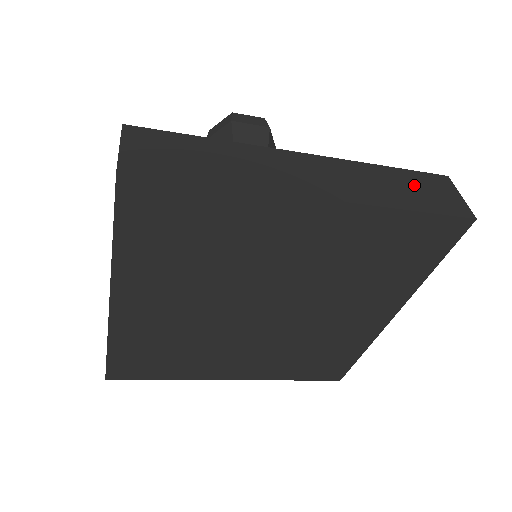
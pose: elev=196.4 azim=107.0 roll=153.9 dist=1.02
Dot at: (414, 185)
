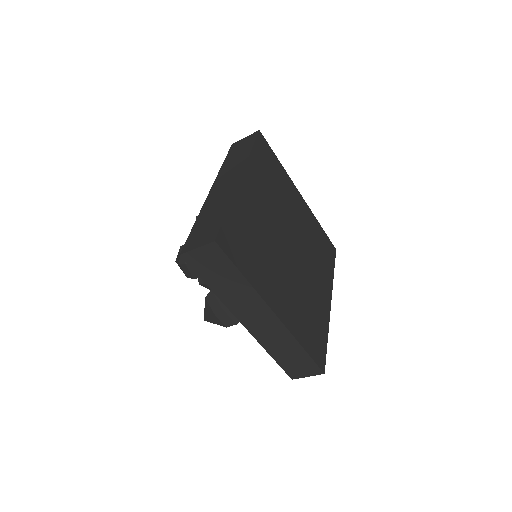
Dot at: occluded
